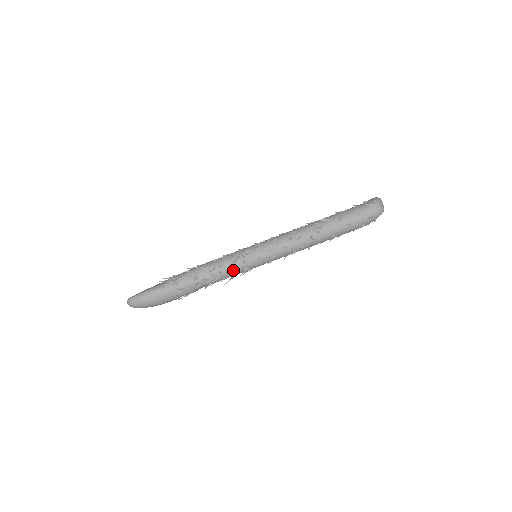
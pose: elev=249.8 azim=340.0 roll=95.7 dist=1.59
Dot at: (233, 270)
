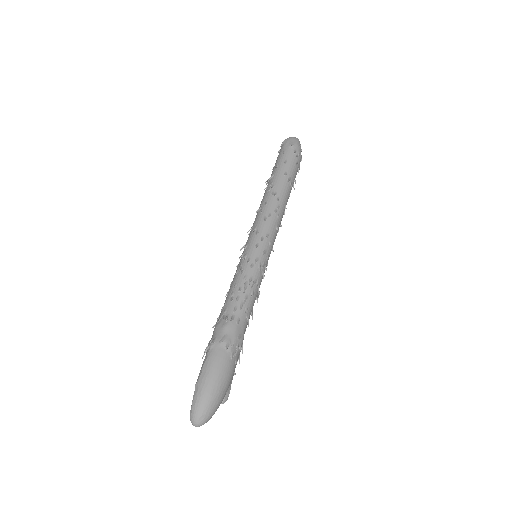
Dot at: (248, 278)
